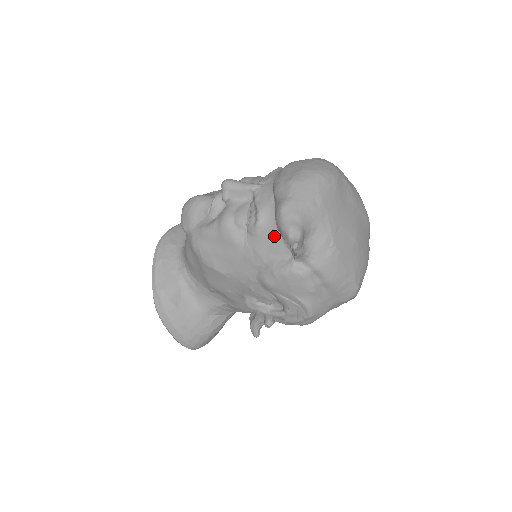
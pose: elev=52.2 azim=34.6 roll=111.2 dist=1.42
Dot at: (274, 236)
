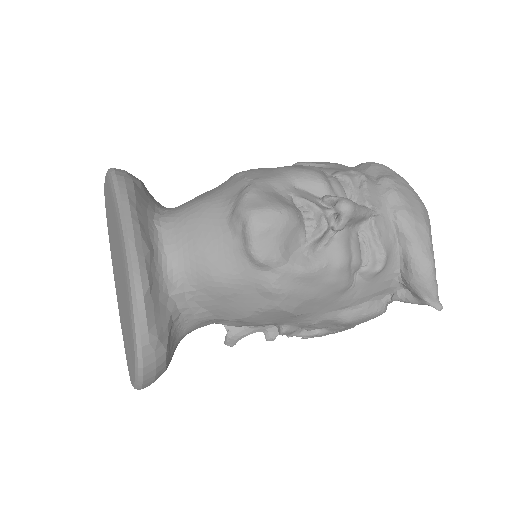
Dot at: (386, 280)
